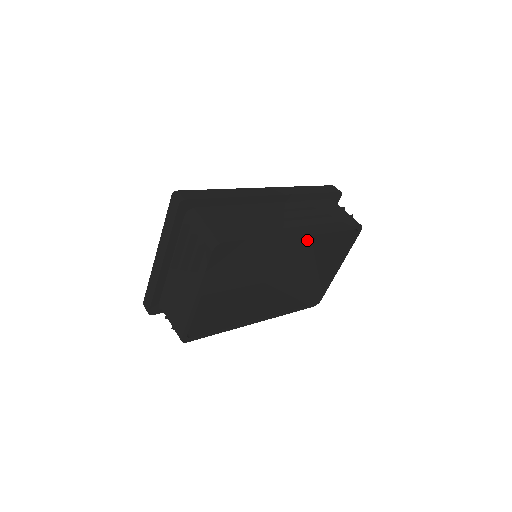
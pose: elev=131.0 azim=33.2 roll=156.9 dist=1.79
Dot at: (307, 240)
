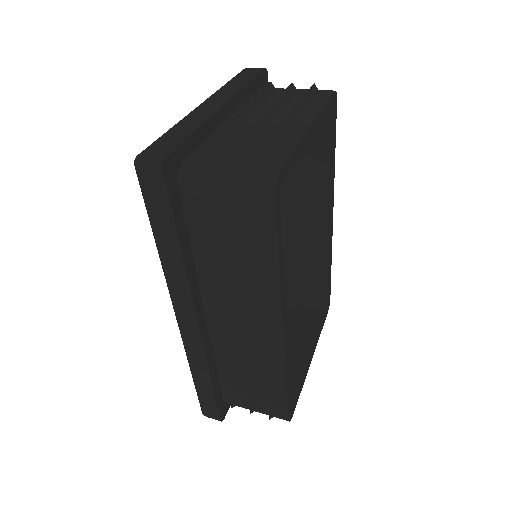
Dot at: occluded
